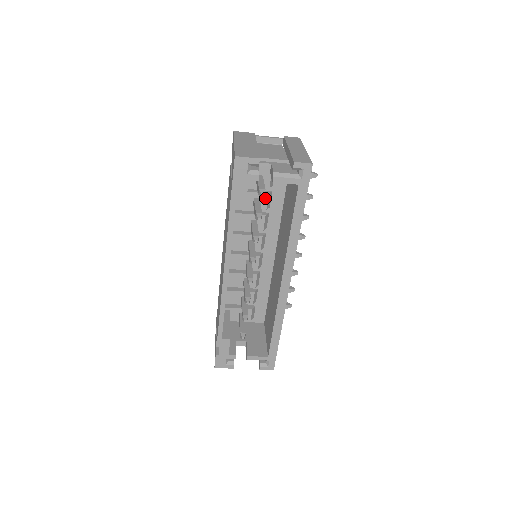
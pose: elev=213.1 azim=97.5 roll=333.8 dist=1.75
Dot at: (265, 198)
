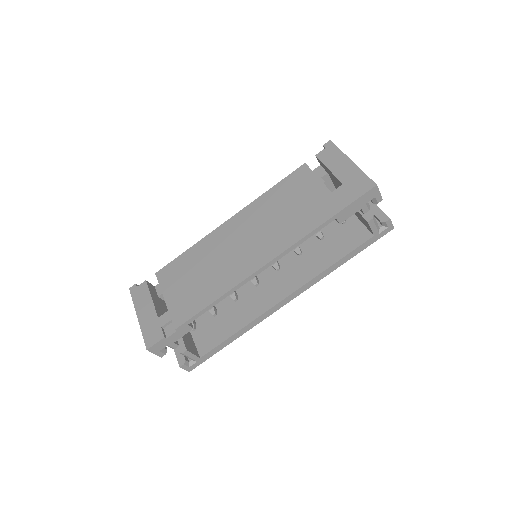
Dot at: occluded
